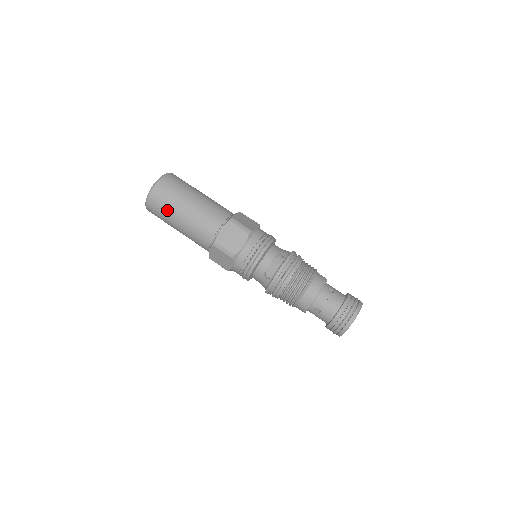
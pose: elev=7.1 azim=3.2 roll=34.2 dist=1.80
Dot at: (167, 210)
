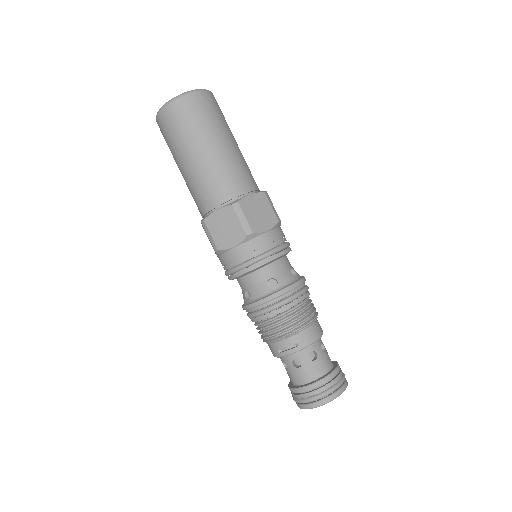
Dot at: (172, 145)
